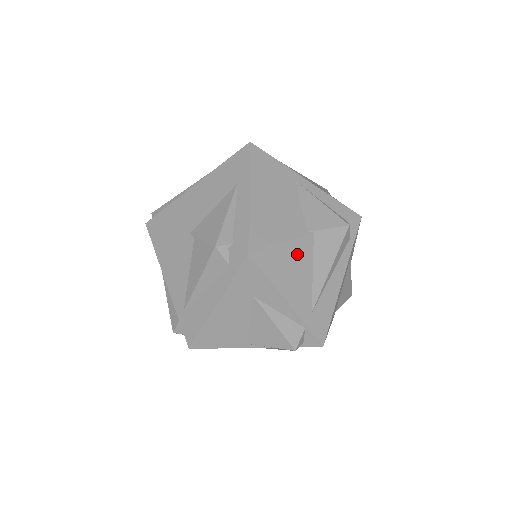
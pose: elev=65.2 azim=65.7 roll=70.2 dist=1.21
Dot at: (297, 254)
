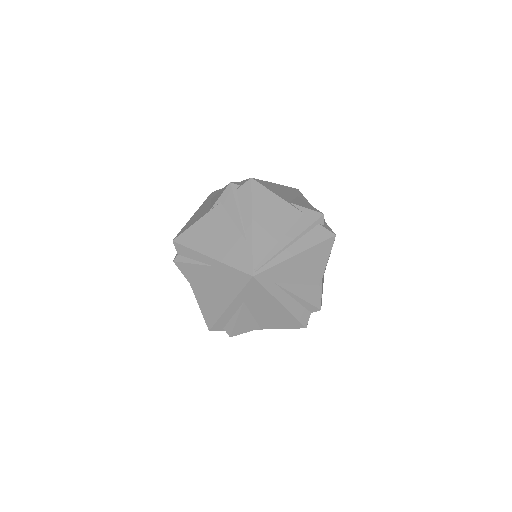
Dot at: occluded
